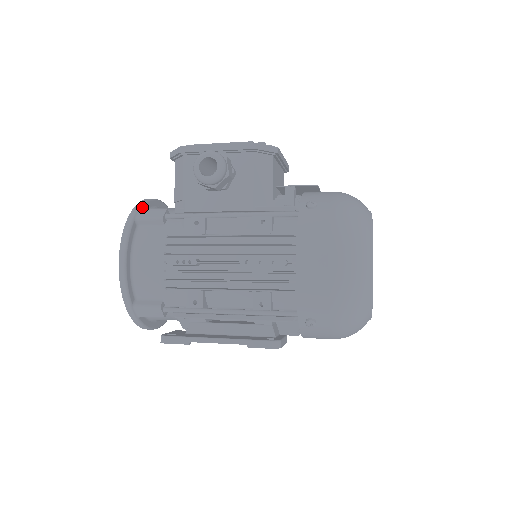
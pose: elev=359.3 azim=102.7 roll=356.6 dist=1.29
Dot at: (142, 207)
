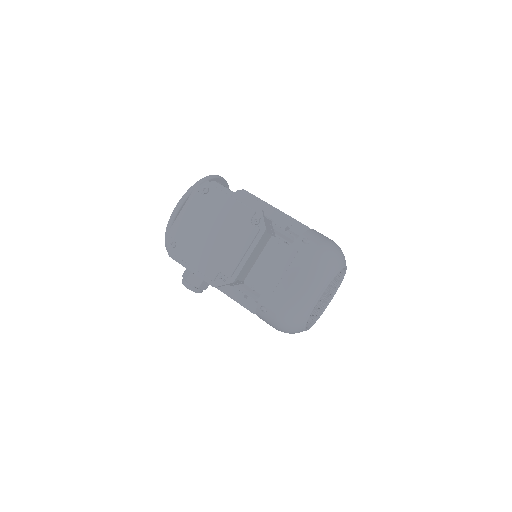
Dot at: occluded
